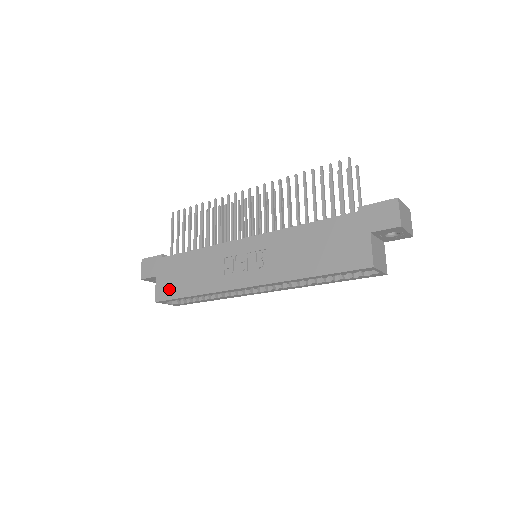
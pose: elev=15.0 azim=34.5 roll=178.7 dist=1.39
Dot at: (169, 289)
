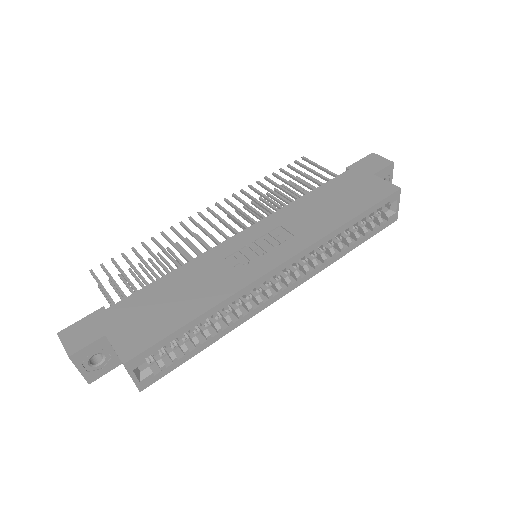
Dot at: (146, 333)
